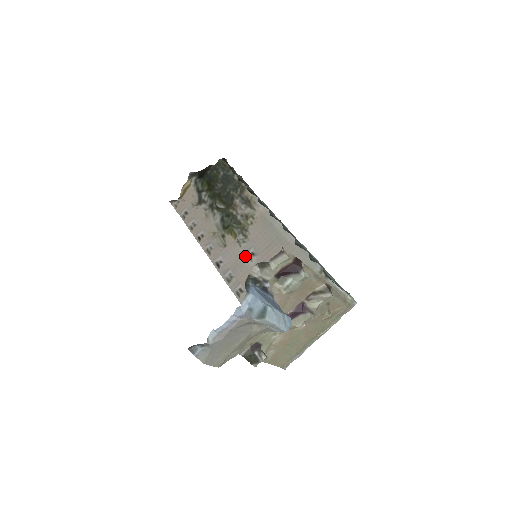
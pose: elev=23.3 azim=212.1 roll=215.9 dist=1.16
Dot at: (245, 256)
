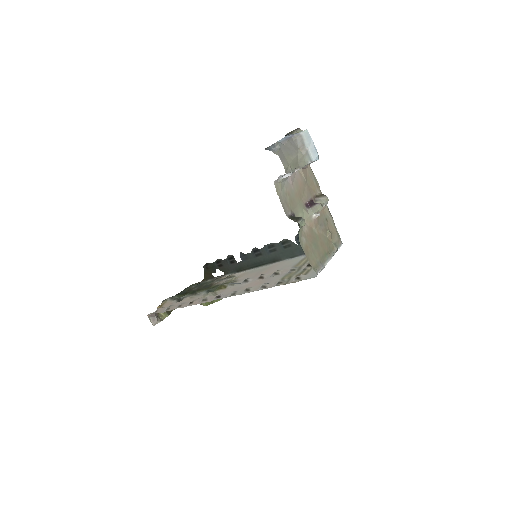
Dot at: (241, 284)
